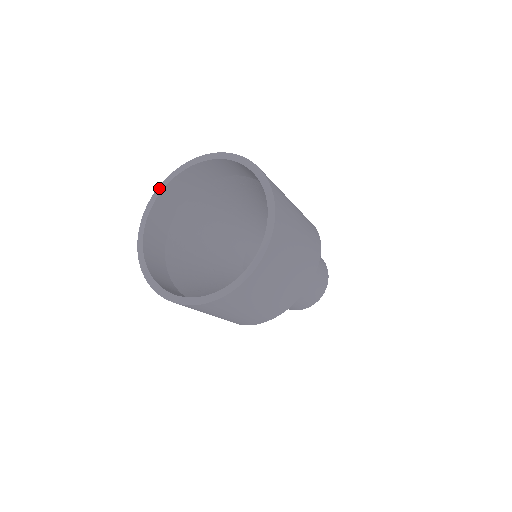
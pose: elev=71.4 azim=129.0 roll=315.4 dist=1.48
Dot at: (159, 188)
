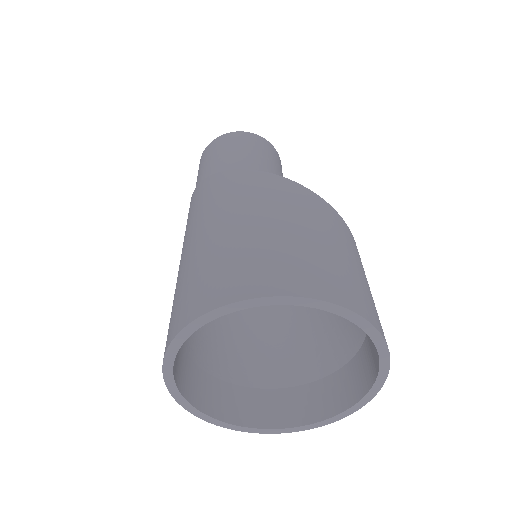
Dot at: (178, 400)
